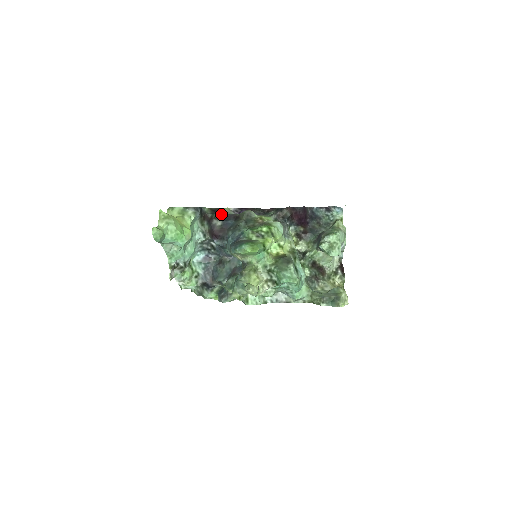
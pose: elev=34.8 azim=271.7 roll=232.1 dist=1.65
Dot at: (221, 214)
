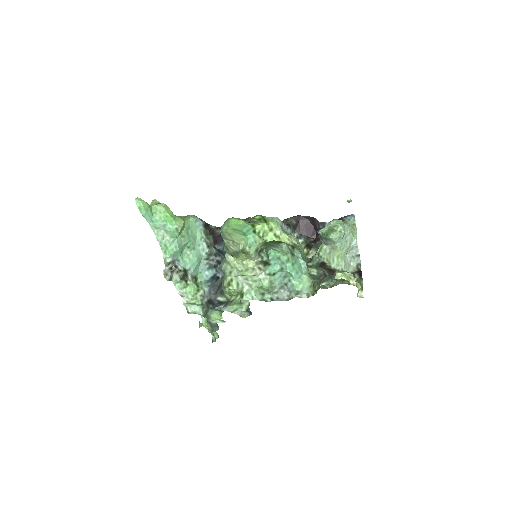
Dot at: occluded
